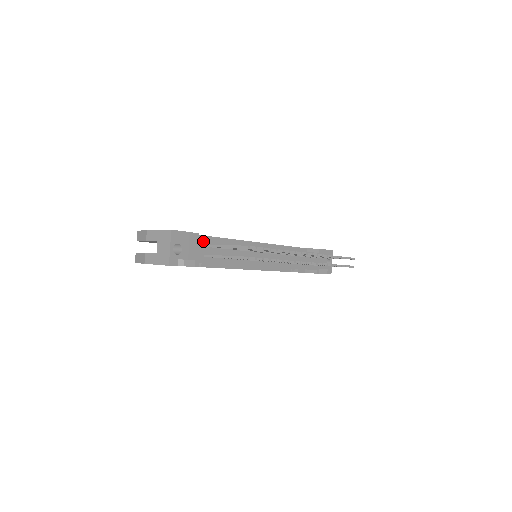
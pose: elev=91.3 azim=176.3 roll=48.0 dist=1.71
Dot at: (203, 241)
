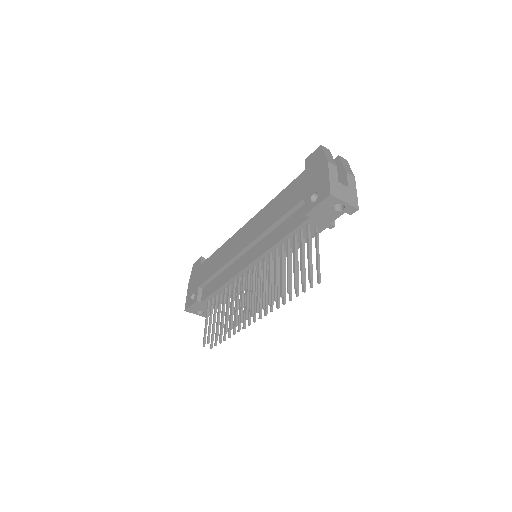
Dot at: (204, 301)
